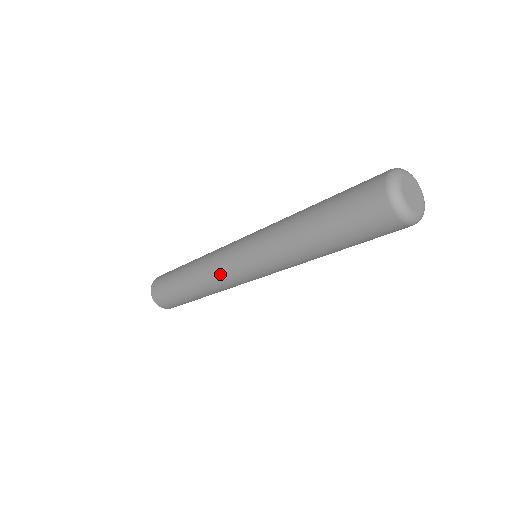
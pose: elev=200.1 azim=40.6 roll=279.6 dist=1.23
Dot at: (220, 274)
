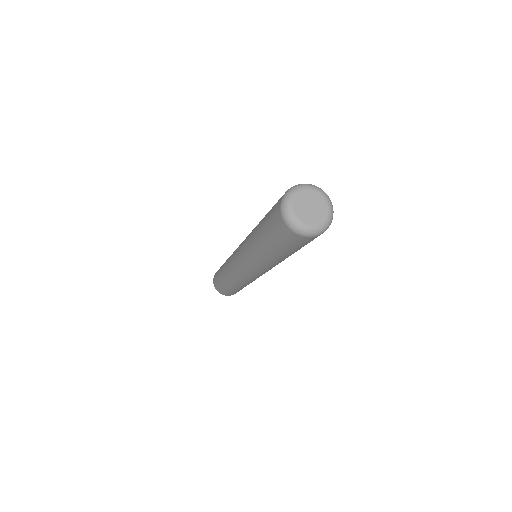
Dot at: (231, 265)
